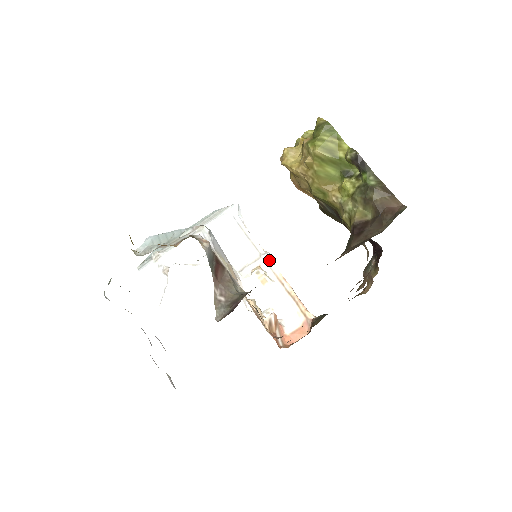
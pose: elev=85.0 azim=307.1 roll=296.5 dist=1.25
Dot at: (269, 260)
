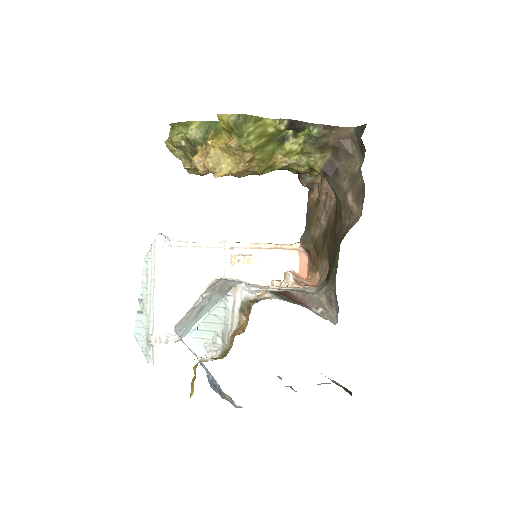
Dot at: (232, 244)
